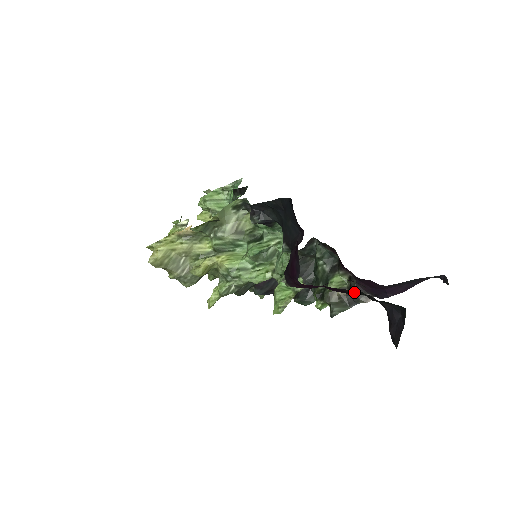
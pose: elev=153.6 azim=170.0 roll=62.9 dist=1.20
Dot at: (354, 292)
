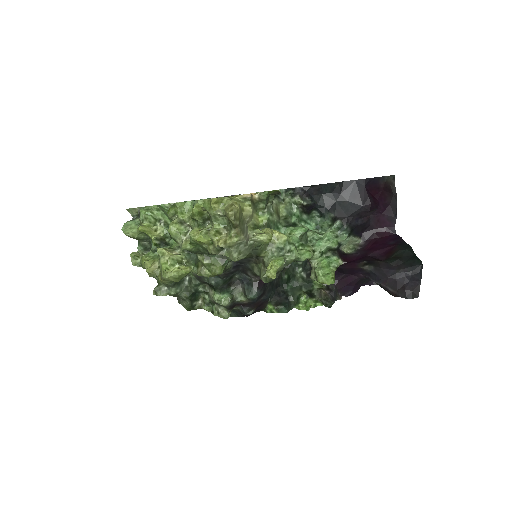
Dot at: (396, 254)
